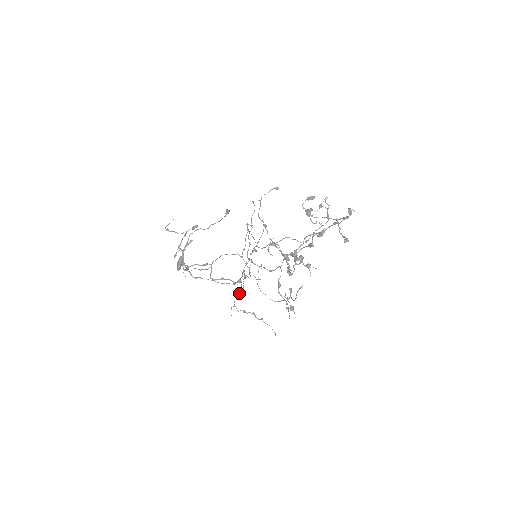
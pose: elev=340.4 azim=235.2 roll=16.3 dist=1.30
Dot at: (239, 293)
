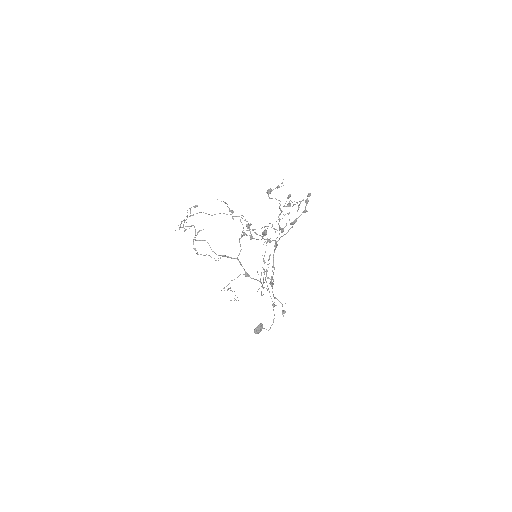
Dot at: (216, 260)
